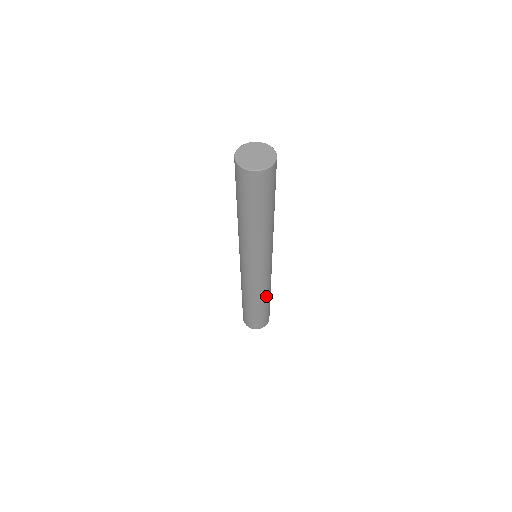
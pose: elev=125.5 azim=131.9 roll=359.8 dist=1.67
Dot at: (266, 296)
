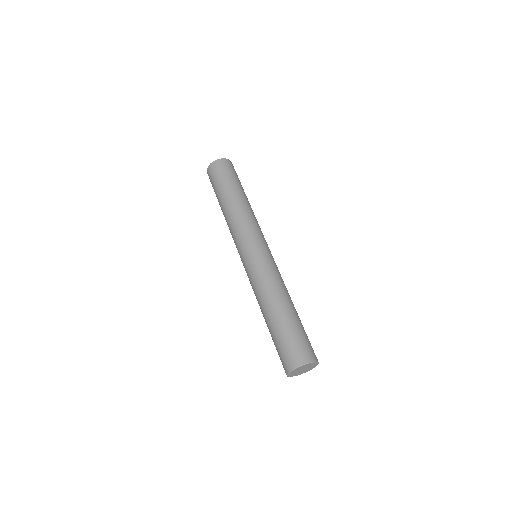
Dot at: occluded
